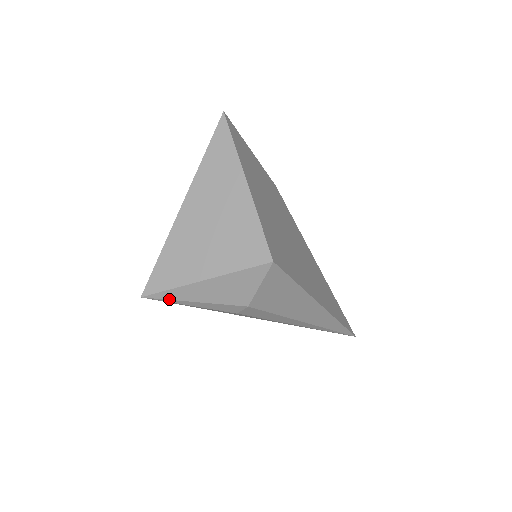
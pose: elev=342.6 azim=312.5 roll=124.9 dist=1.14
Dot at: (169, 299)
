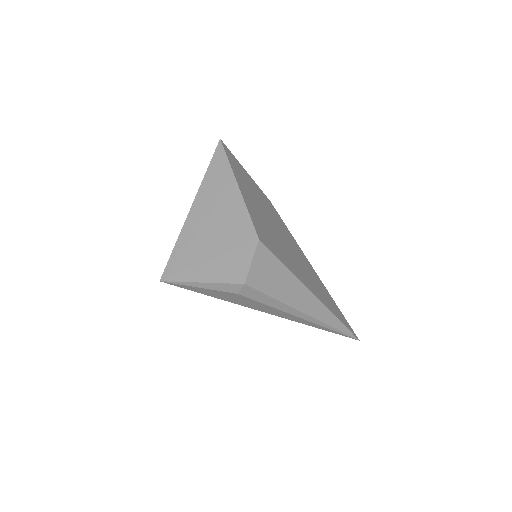
Dot at: (181, 281)
